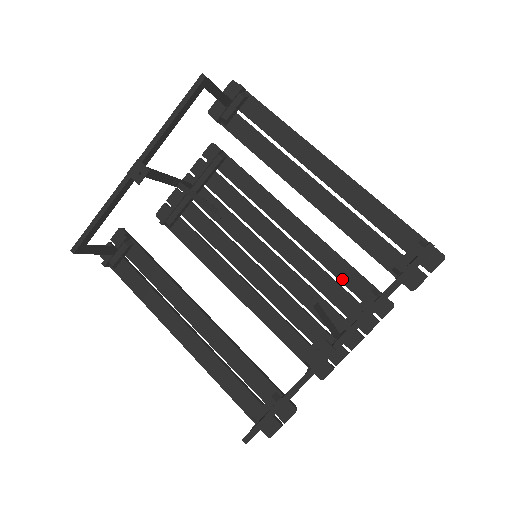
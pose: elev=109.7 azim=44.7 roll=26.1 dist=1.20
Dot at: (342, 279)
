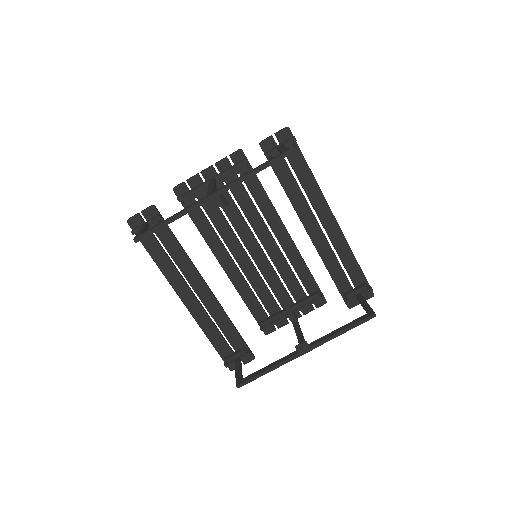
Dot at: (302, 279)
